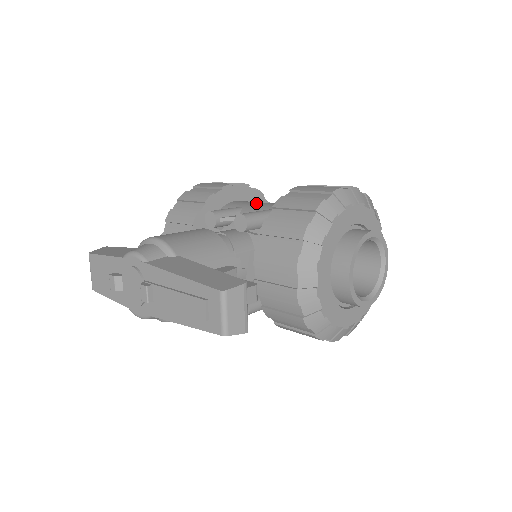
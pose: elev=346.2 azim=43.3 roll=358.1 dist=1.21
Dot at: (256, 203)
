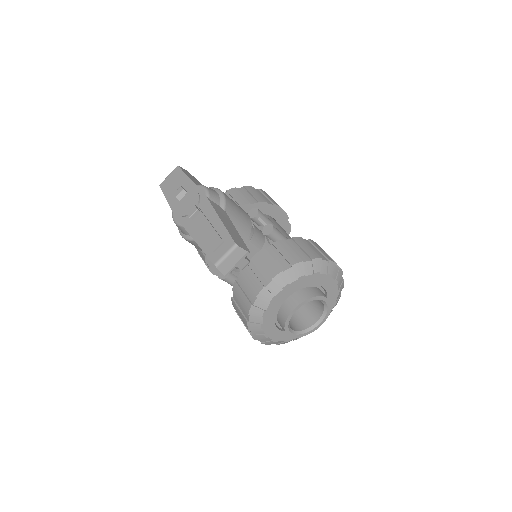
Dot at: (284, 230)
